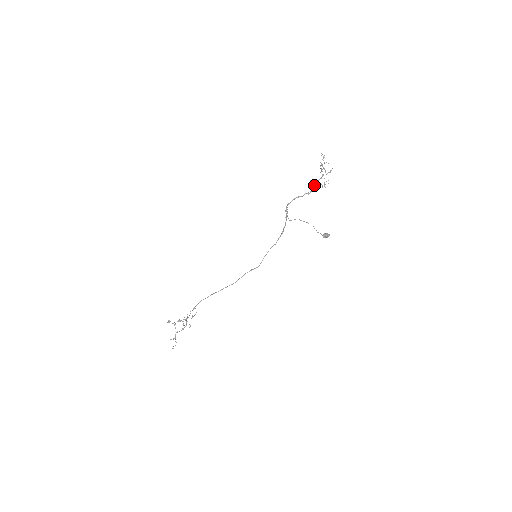
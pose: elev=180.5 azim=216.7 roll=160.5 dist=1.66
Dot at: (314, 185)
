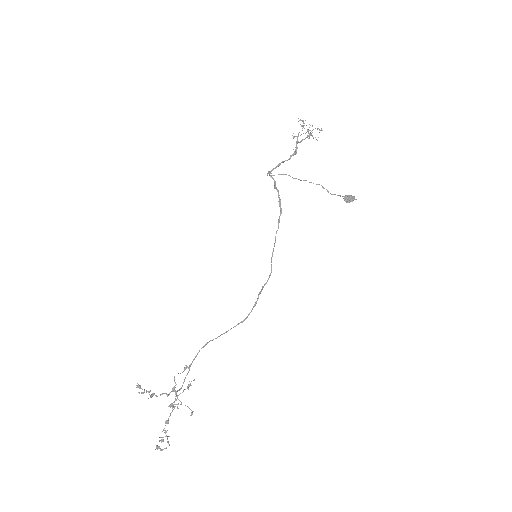
Dot at: (297, 140)
